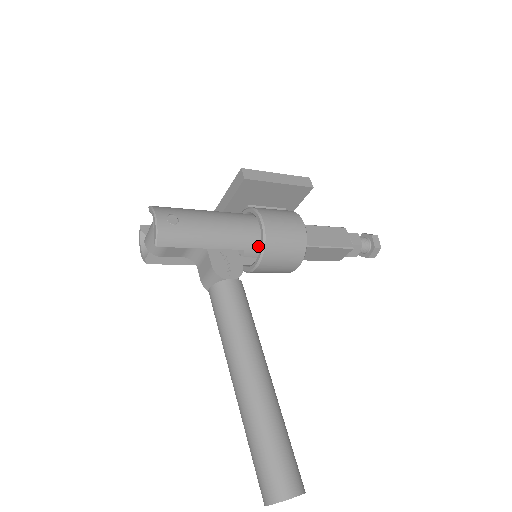
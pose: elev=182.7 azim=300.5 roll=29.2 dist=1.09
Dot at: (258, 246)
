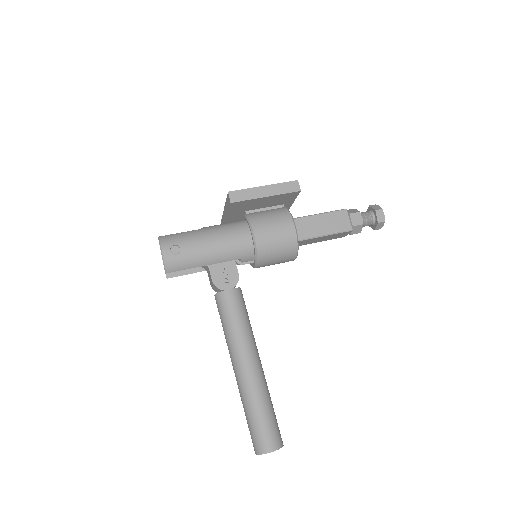
Dot at: (253, 253)
